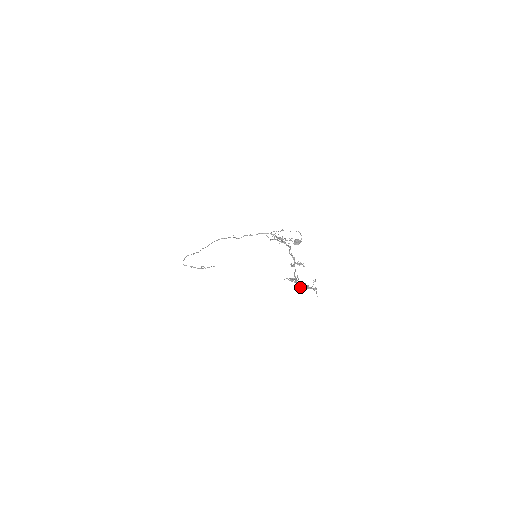
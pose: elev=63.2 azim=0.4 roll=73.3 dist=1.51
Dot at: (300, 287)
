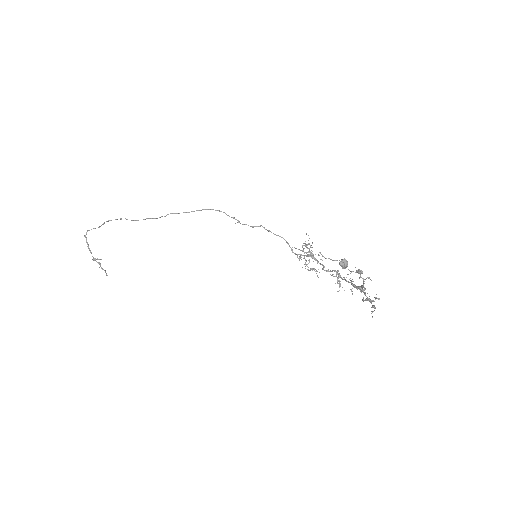
Dot at: occluded
